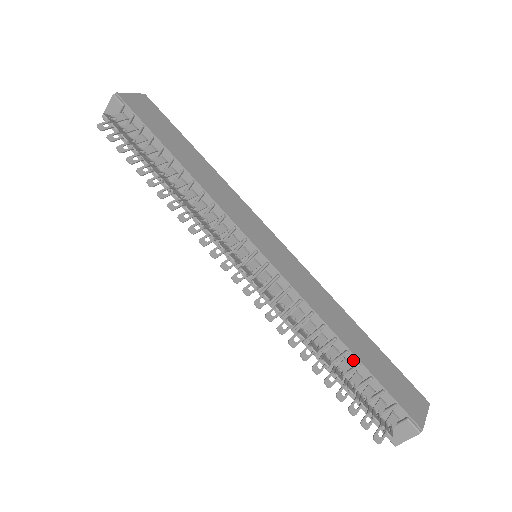
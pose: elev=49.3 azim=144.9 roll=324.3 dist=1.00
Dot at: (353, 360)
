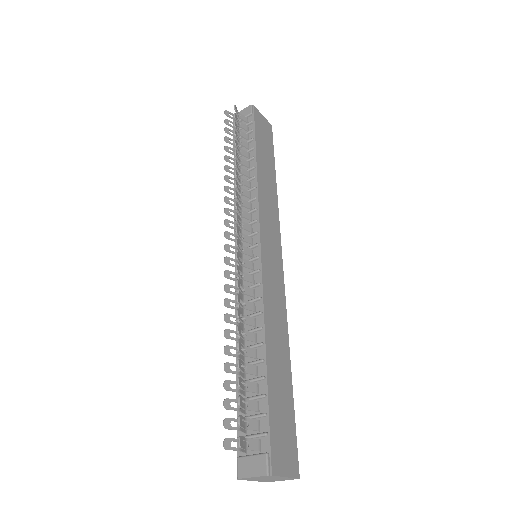
Dot at: (262, 371)
